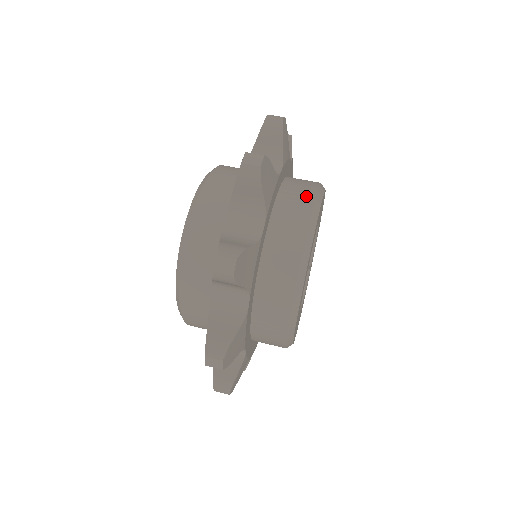
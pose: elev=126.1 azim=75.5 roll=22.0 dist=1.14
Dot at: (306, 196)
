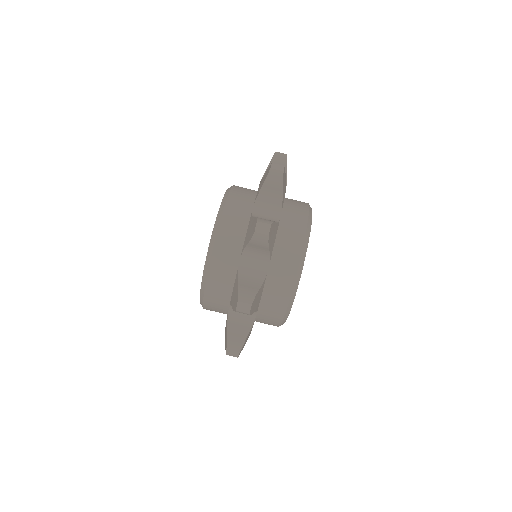
Dot at: (298, 232)
